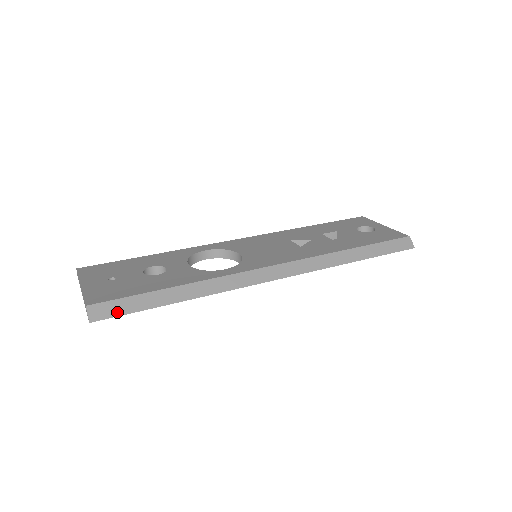
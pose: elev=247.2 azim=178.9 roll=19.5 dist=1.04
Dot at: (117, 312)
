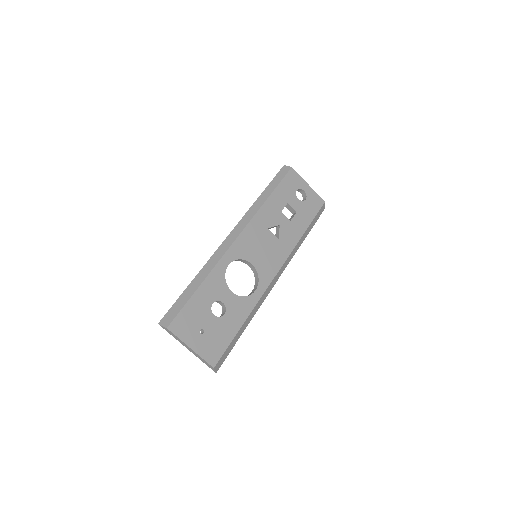
Dot at: (225, 358)
